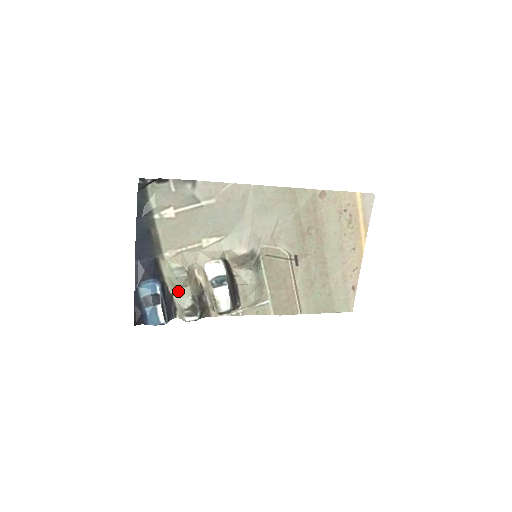
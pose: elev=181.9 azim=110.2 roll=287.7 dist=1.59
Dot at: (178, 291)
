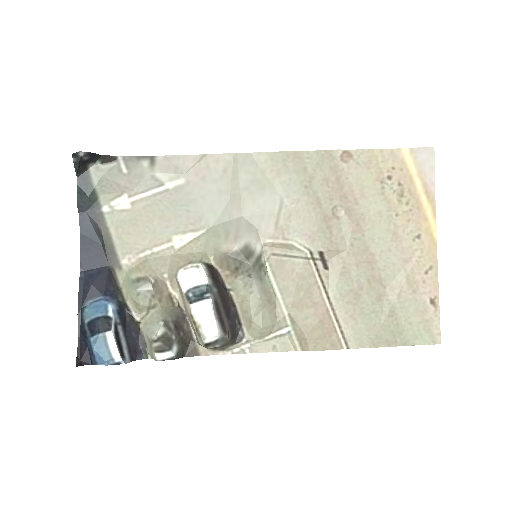
Dot at: (146, 316)
